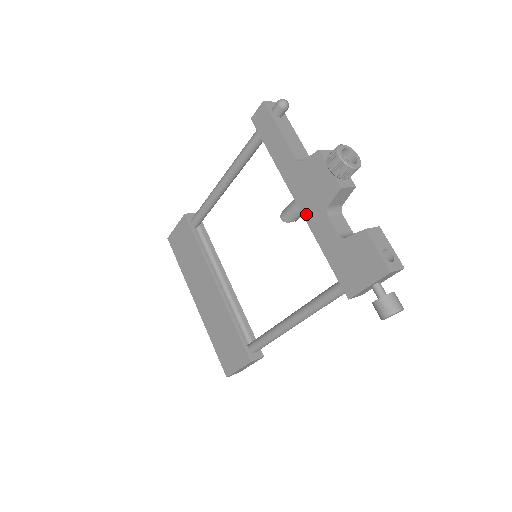
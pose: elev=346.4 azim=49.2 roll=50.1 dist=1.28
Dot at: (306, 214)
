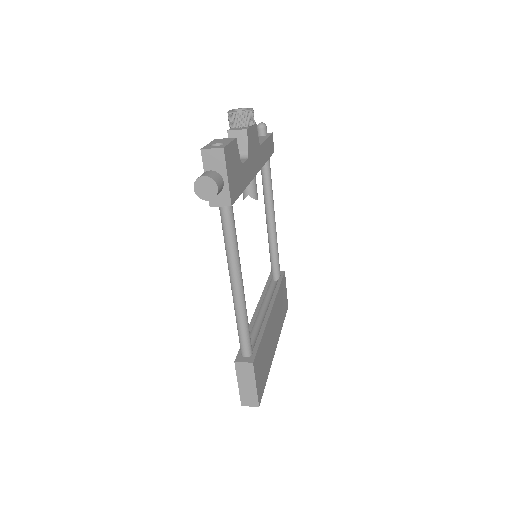
Dot at: occluded
